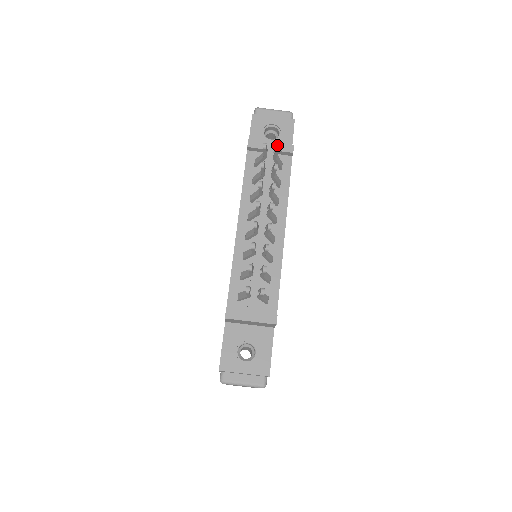
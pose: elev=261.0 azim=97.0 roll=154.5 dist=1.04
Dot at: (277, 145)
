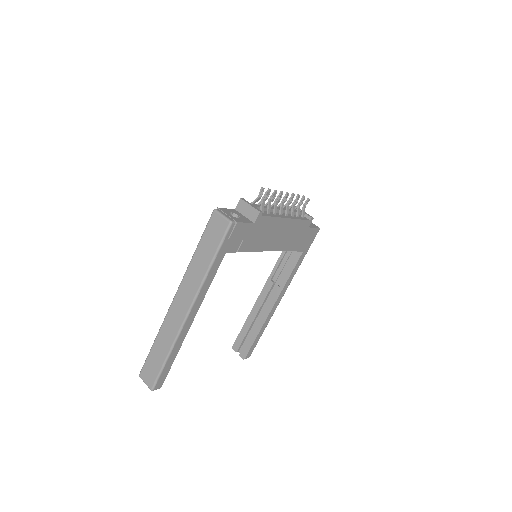
Dot at: occluded
